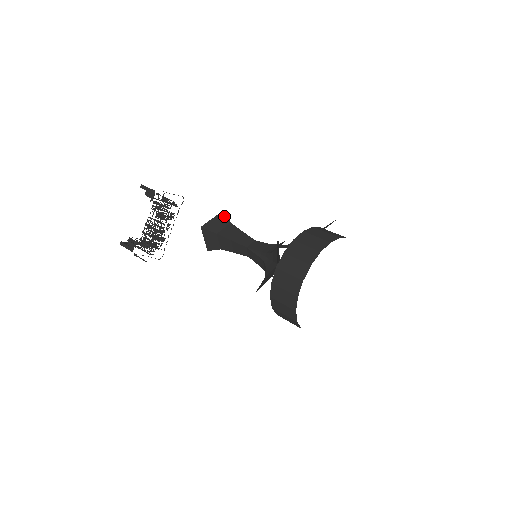
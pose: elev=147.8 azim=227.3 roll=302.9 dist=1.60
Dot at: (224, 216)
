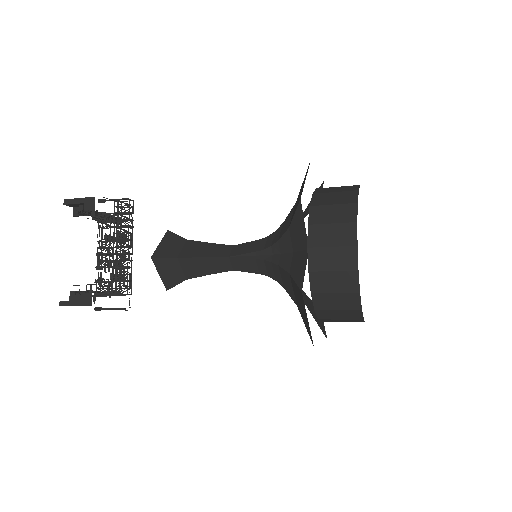
Dot at: (173, 235)
